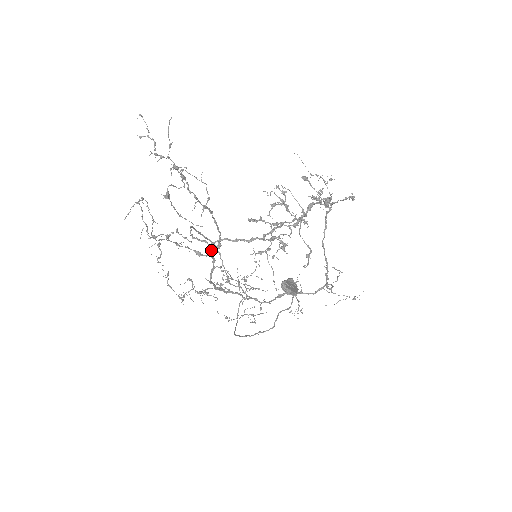
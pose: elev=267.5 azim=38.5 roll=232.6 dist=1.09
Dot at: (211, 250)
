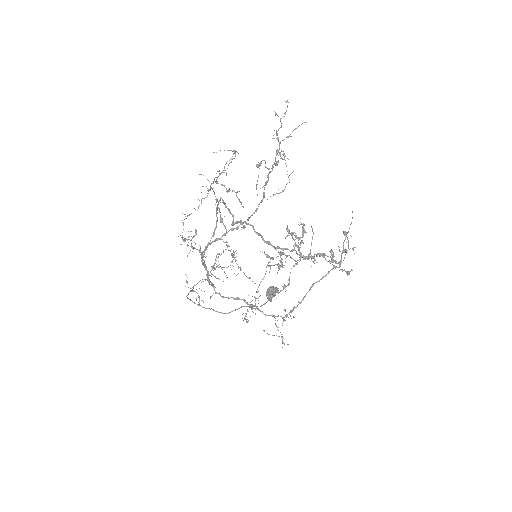
Dot at: (233, 225)
